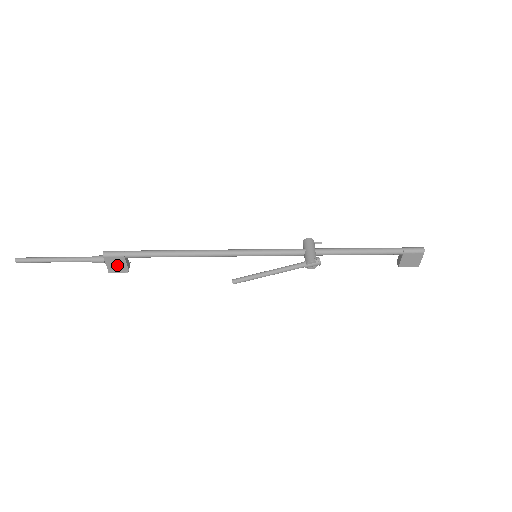
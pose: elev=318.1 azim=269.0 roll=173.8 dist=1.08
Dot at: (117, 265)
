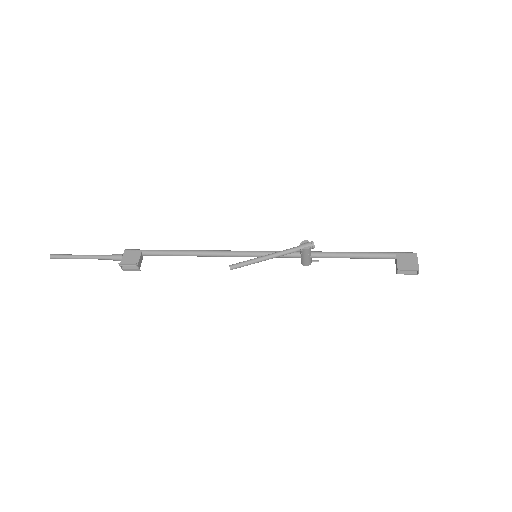
Dot at: (131, 260)
